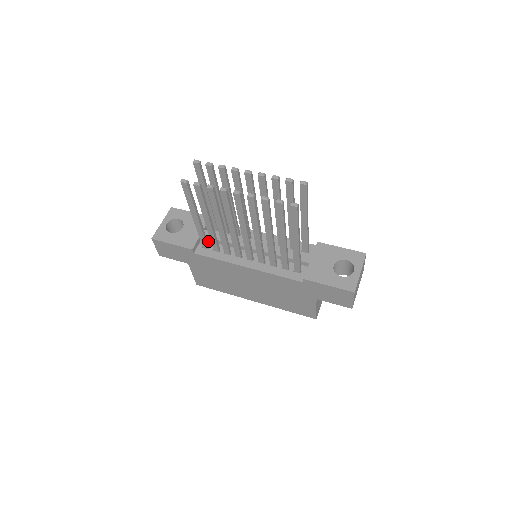
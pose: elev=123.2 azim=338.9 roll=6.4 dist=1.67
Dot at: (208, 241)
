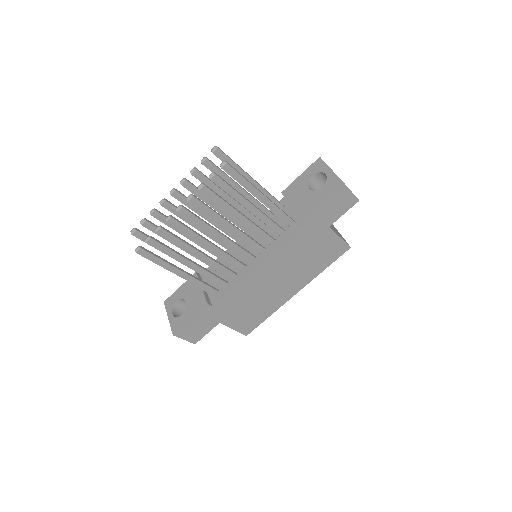
Dot at: occluded
